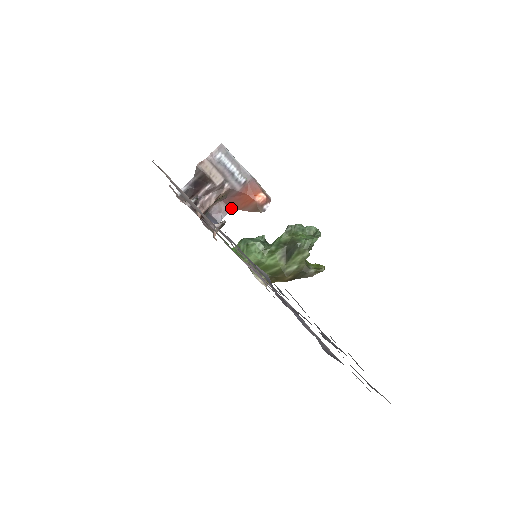
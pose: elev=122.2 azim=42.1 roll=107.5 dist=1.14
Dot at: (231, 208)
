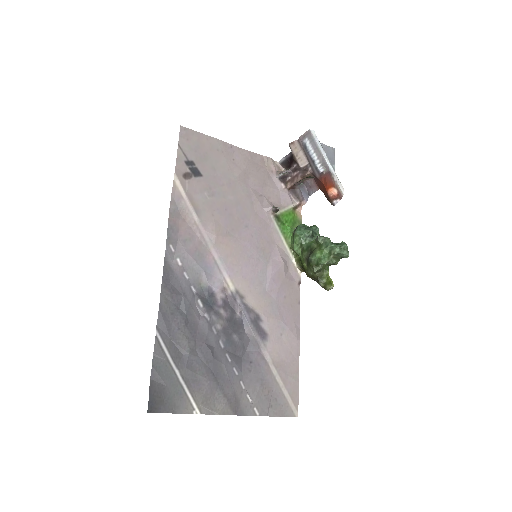
Dot at: (319, 187)
